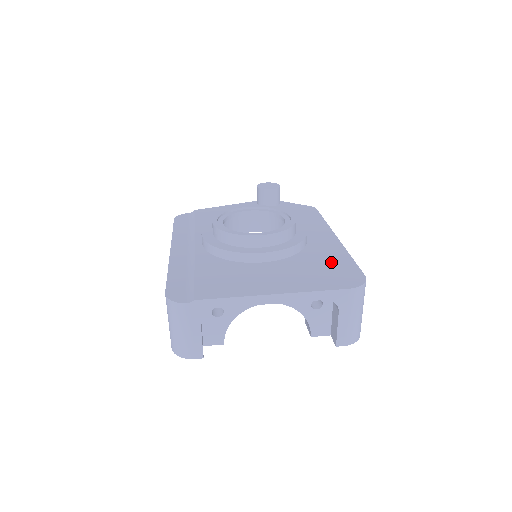
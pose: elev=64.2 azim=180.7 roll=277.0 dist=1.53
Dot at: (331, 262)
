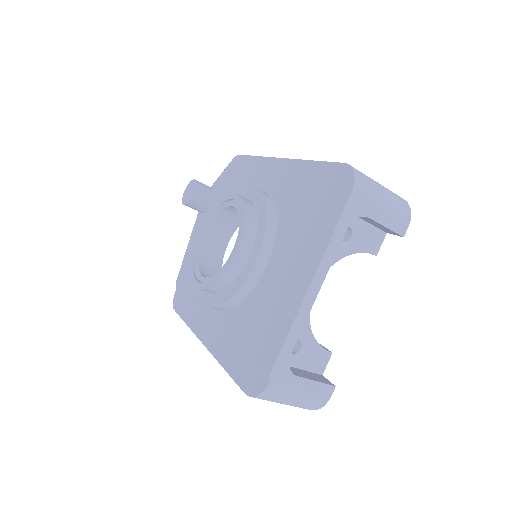
Dot at: (307, 189)
